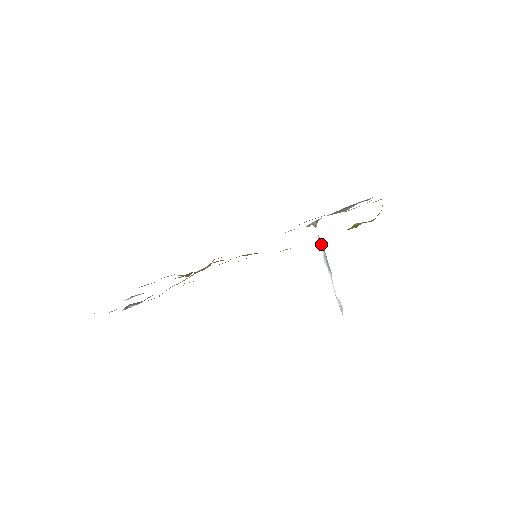
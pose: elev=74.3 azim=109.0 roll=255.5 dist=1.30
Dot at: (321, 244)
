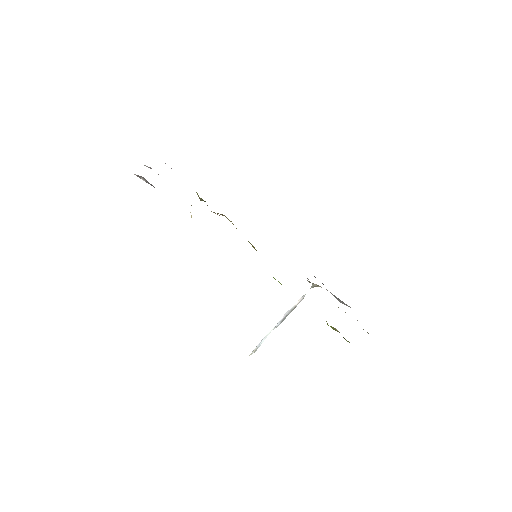
Dot at: (300, 301)
